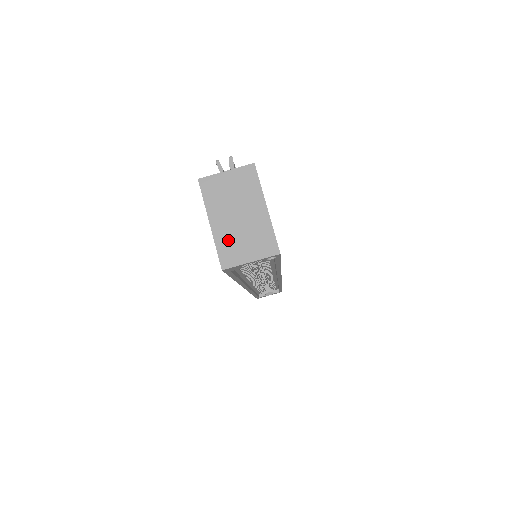
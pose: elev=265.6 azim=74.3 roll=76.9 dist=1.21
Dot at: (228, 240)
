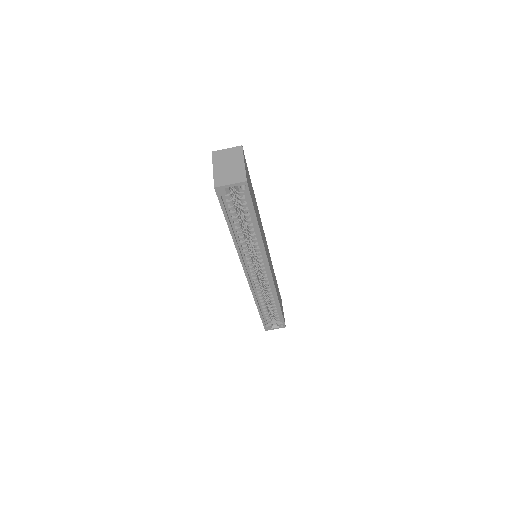
Dot at: (221, 175)
